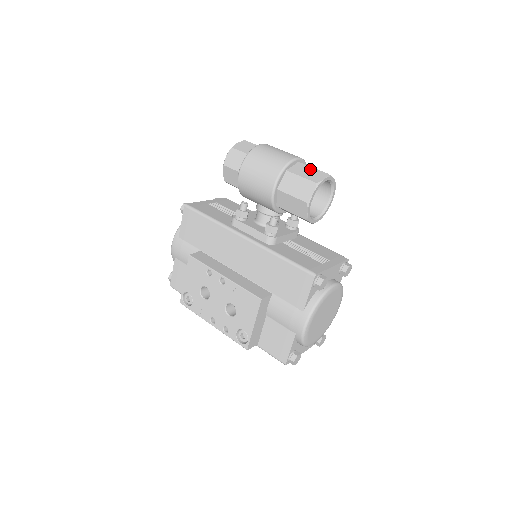
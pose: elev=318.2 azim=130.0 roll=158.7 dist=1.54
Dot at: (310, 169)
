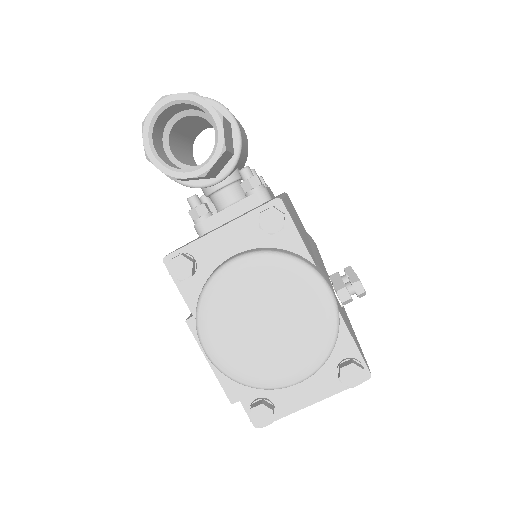
Dot at: occluded
